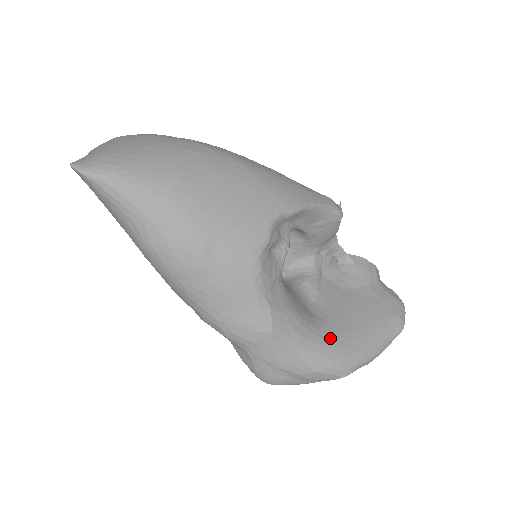
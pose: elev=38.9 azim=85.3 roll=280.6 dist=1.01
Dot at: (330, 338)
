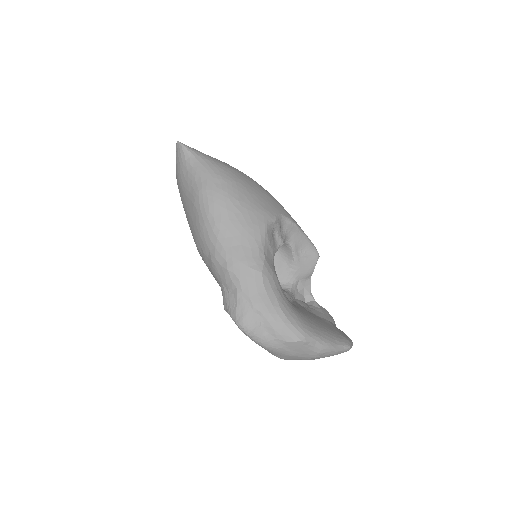
Dot at: (297, 311)
